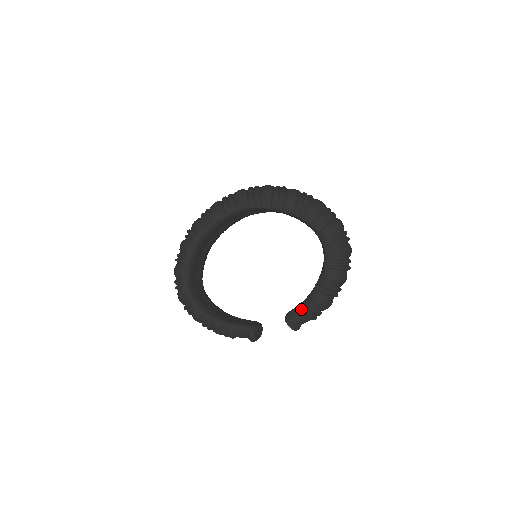
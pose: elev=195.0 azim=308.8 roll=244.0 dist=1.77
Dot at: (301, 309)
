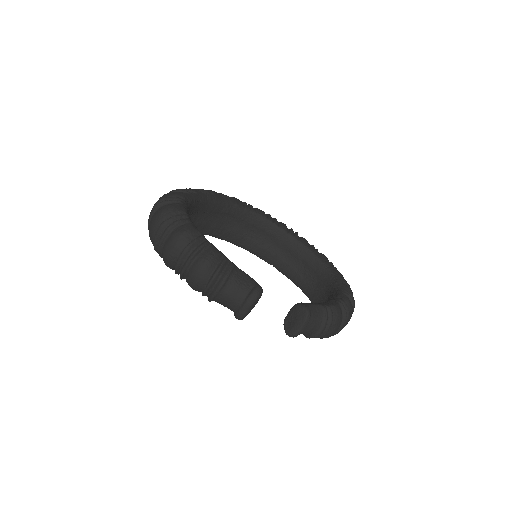
Dot at: occluded
